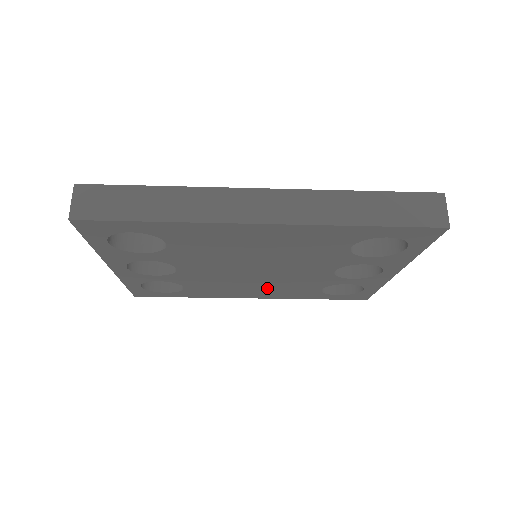
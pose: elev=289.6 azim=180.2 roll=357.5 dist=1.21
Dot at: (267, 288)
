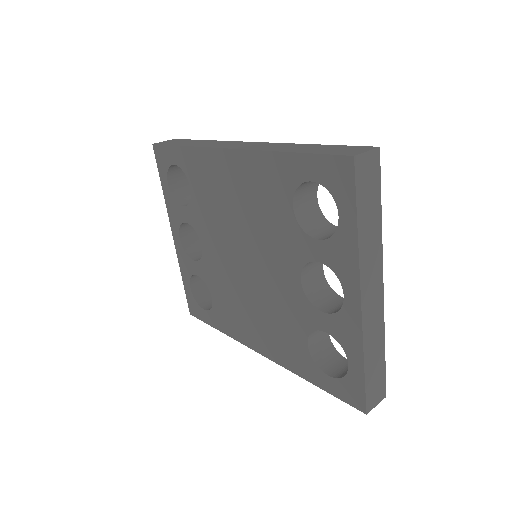
Dot at: (264, 322)
